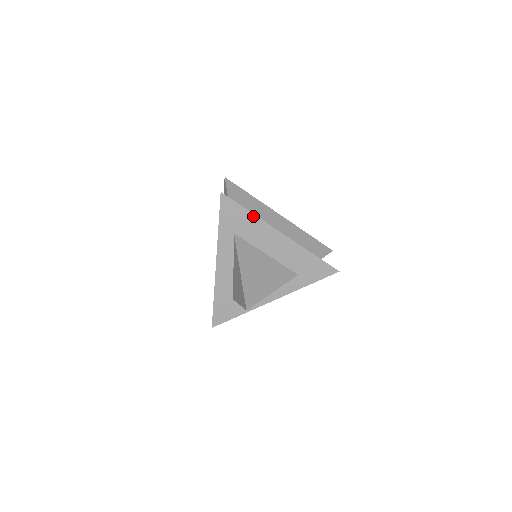
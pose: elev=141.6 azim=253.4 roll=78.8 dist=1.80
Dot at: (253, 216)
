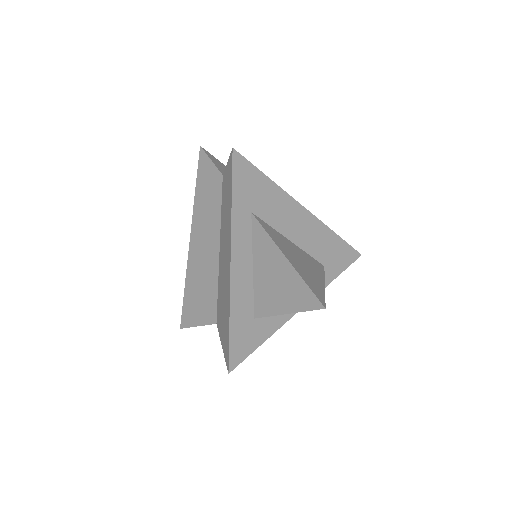
Dot at: (273, 184)
